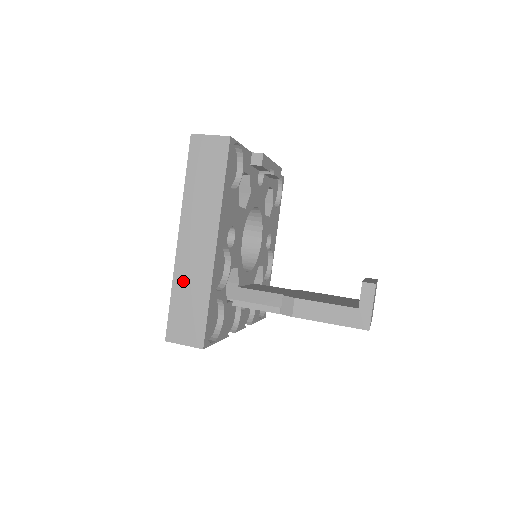
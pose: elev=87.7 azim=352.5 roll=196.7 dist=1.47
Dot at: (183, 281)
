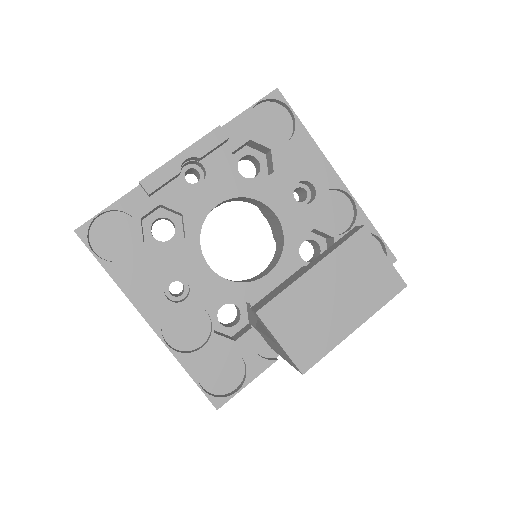
Dot at: occluded
